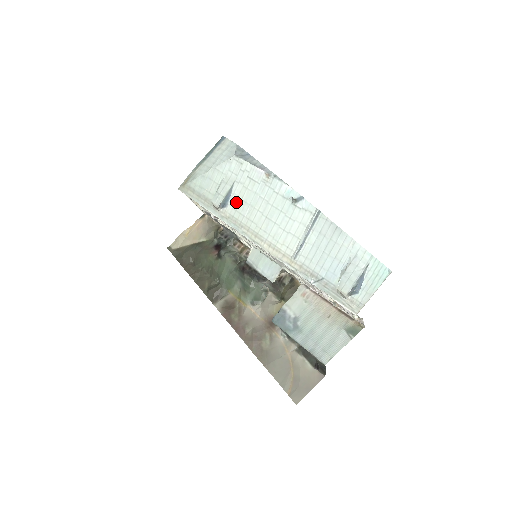
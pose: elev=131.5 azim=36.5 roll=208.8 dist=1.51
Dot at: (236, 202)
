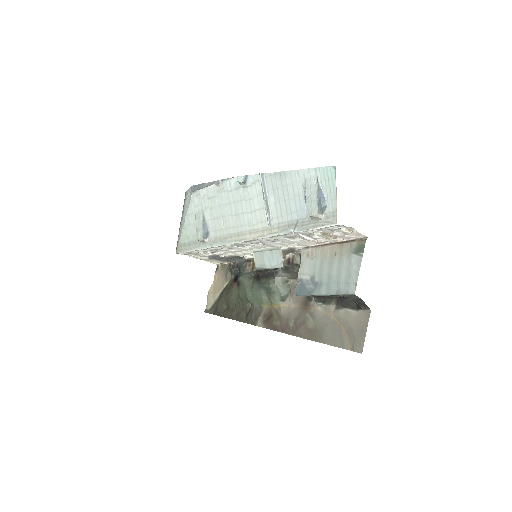
Dot at: (212, 224)
